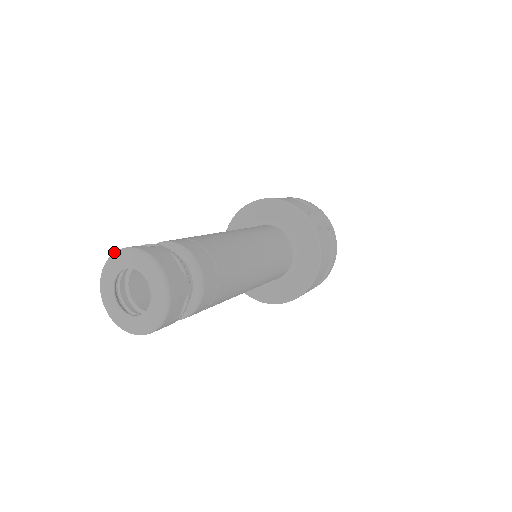
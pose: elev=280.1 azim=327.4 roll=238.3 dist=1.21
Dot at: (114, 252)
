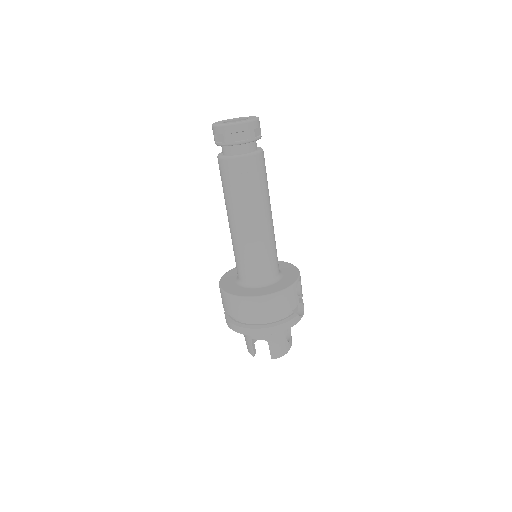
Dot at: occluded
